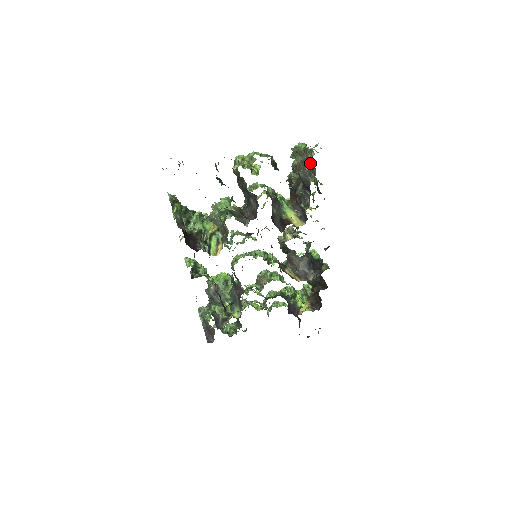
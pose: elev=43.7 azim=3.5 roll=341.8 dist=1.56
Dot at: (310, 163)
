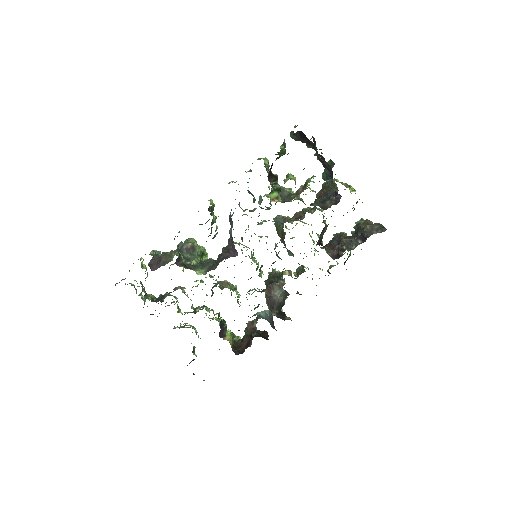
Dot at: (382, 226)
